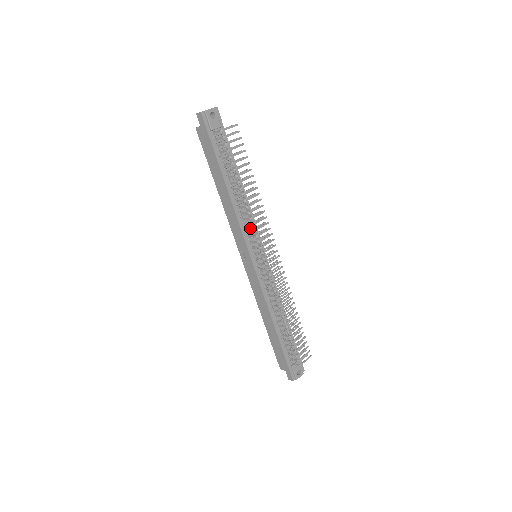
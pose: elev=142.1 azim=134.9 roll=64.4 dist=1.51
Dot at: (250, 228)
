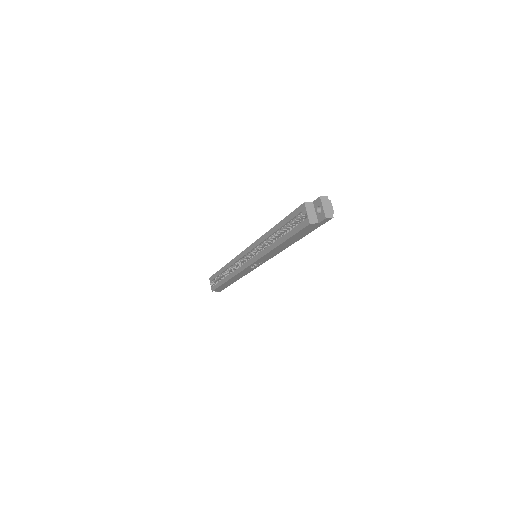
Dot at: occluded
